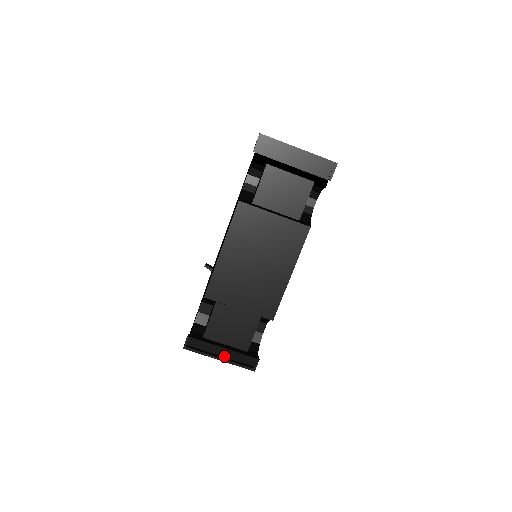
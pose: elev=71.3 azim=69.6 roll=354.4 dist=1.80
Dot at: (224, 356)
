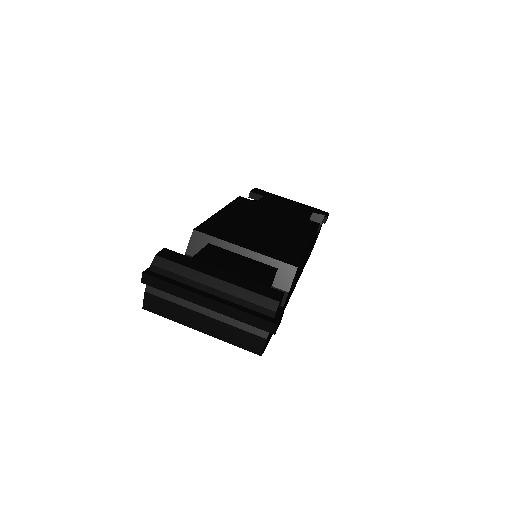
Dot at: (222, 279)
